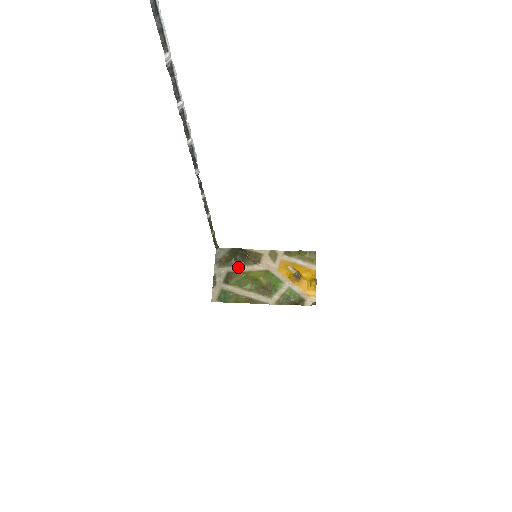
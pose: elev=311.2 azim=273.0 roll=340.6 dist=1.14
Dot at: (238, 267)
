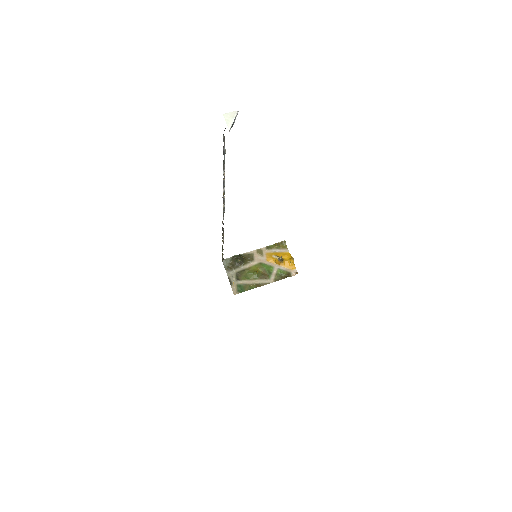
Dot at: (241, 267)
